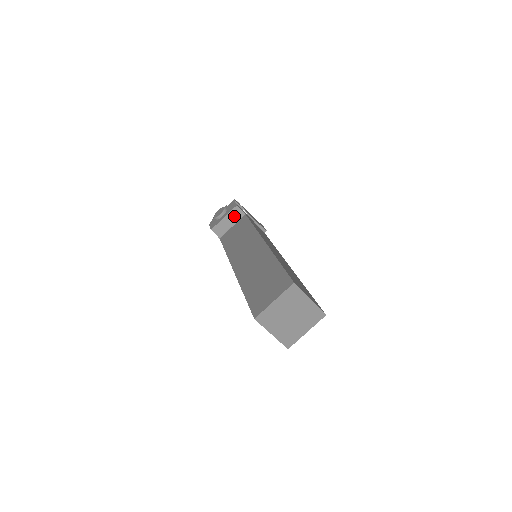
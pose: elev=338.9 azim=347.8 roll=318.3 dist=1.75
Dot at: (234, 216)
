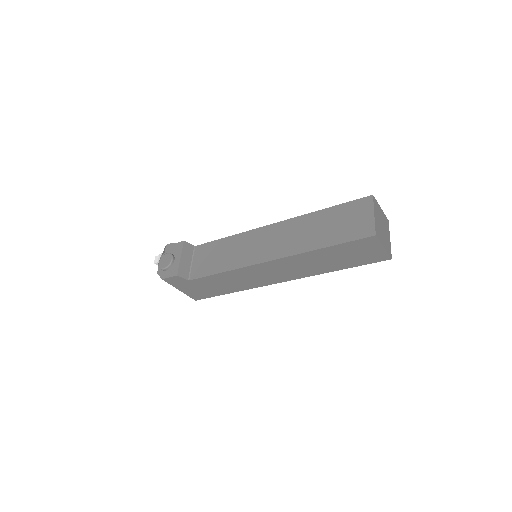
Dot at: (187, 252)
